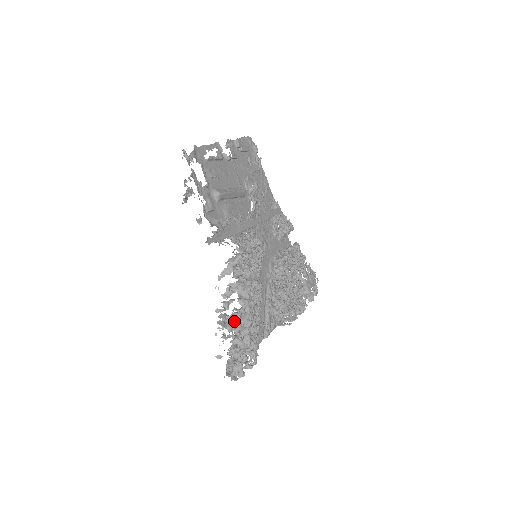
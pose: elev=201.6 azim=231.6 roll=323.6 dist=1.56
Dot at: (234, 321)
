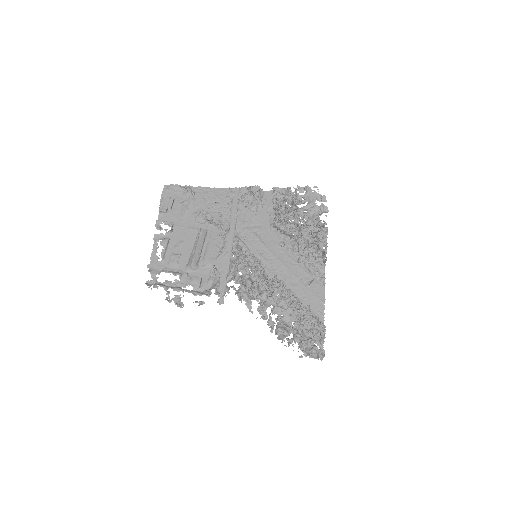
Dot at: (284, 328)
